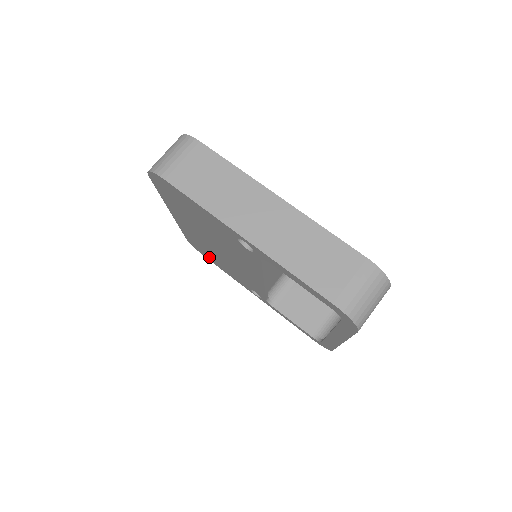
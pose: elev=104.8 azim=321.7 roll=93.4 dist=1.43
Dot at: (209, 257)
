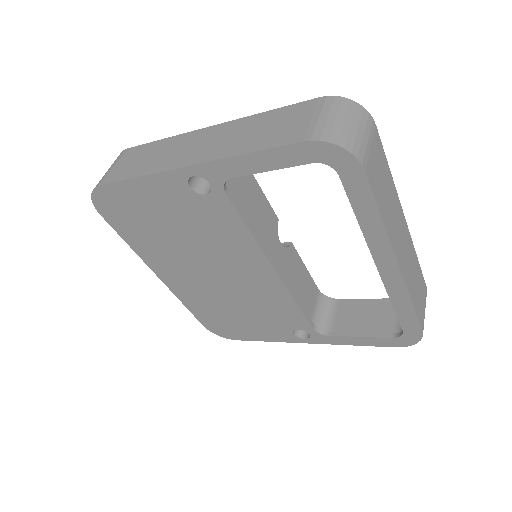
Dot at: (234, 330)
